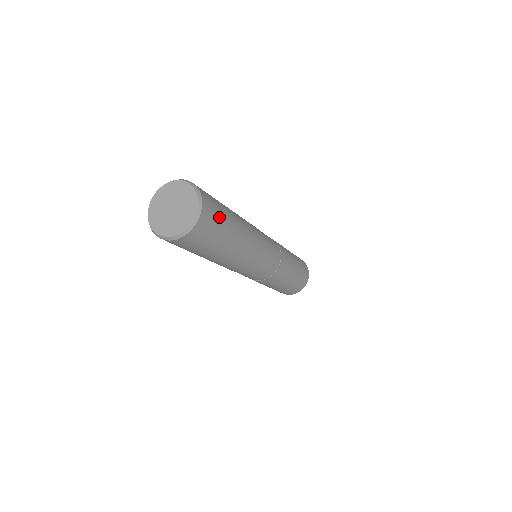
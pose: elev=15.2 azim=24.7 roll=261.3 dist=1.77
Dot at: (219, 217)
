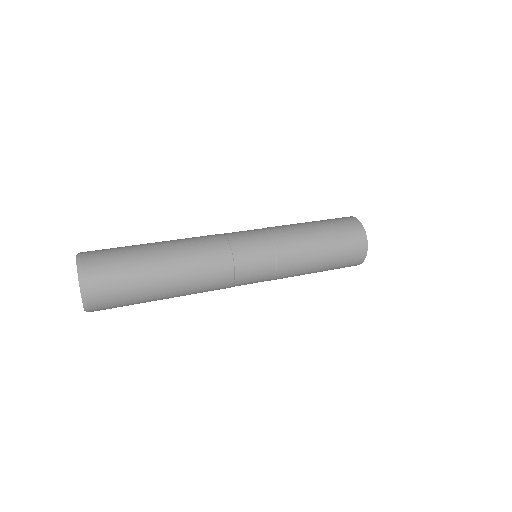
Dot at: (118, 276)
